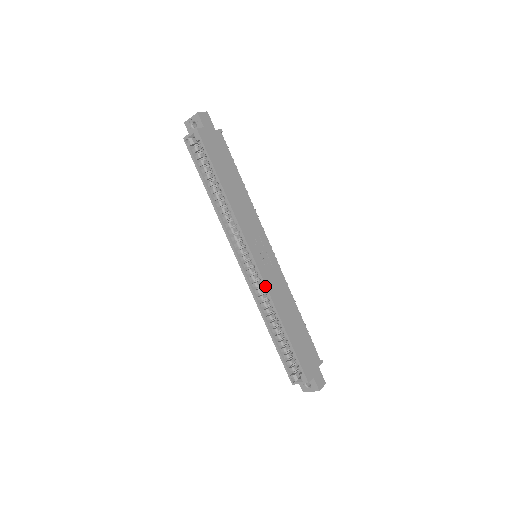
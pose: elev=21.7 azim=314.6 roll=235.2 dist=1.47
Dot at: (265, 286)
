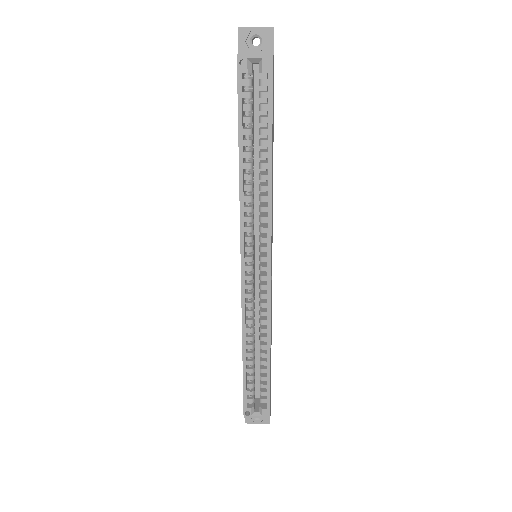
Dot at: (270, 303)
